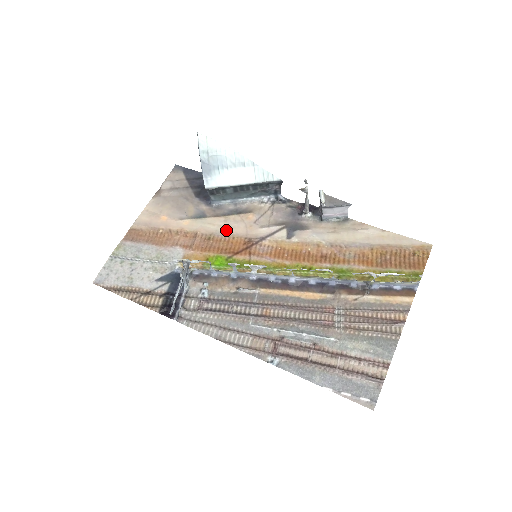
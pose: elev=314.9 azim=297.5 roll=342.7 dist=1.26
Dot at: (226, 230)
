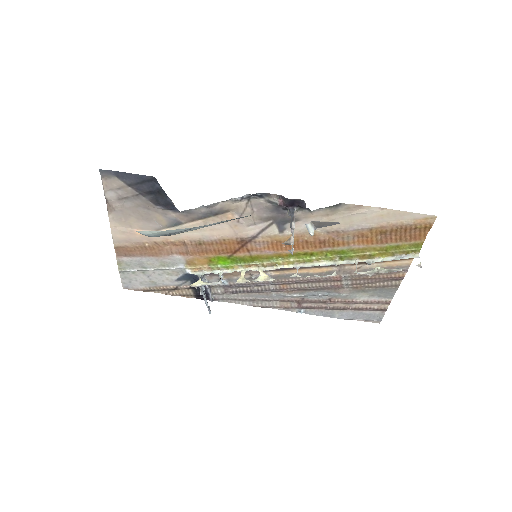
Dot at: (212, 234)
